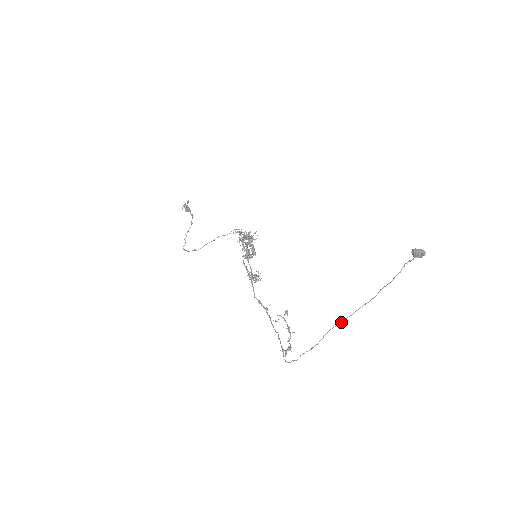
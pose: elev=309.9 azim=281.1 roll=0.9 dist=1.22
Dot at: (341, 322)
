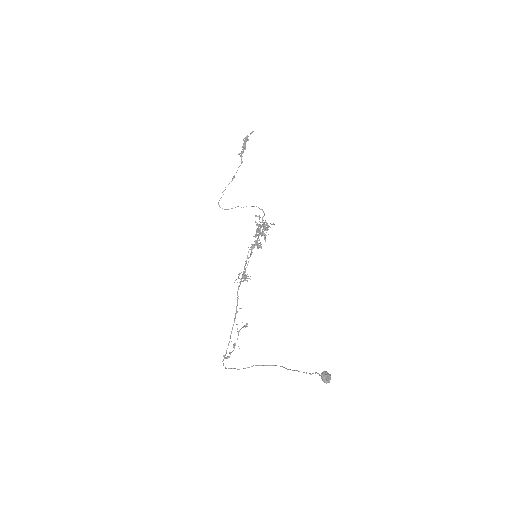
Dot at: (266, 365)
